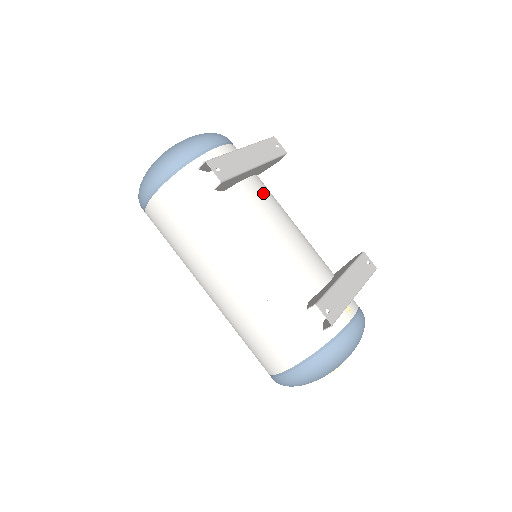
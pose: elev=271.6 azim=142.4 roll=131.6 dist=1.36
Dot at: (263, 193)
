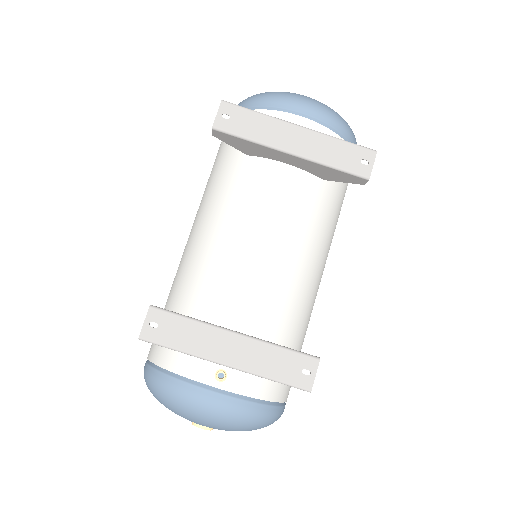
Dot at: (289, 193)
